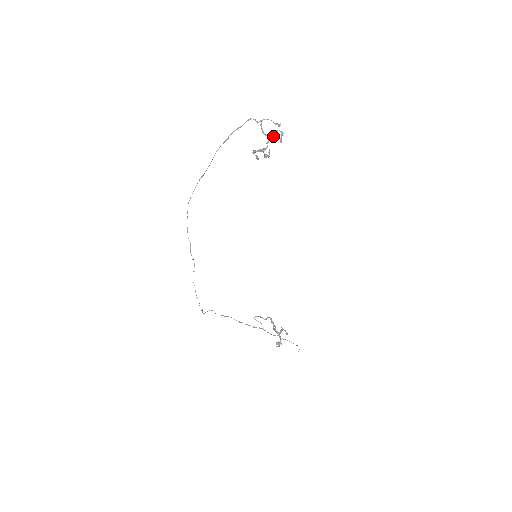
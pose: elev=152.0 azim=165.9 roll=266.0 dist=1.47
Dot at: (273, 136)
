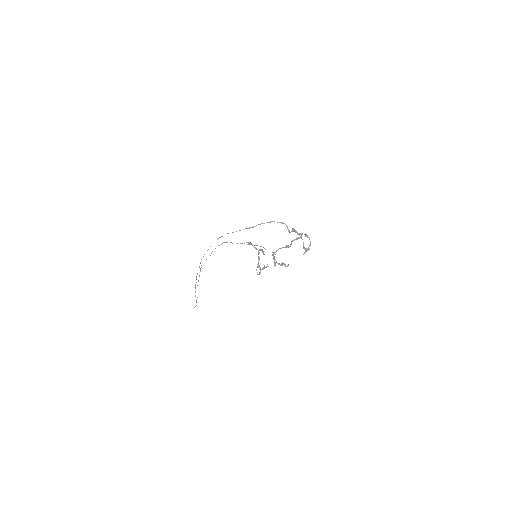
Dot at: (301, 236)
